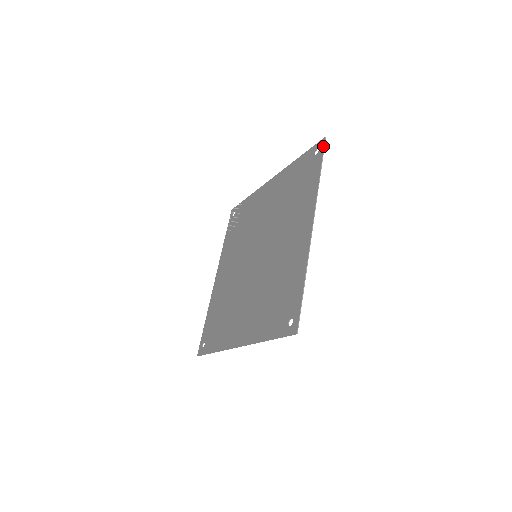
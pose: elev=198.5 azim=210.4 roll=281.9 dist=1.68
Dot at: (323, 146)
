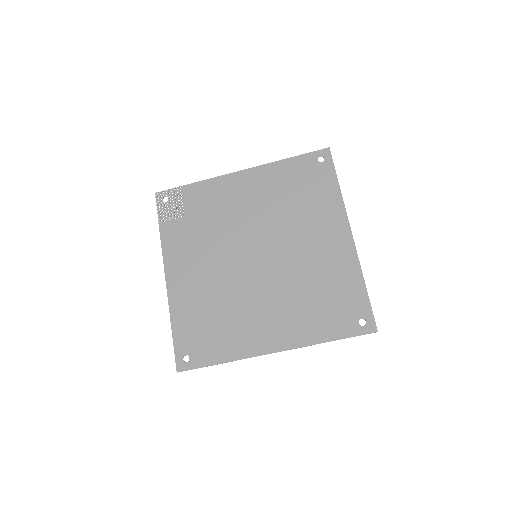
Dot at: (331, 156)
